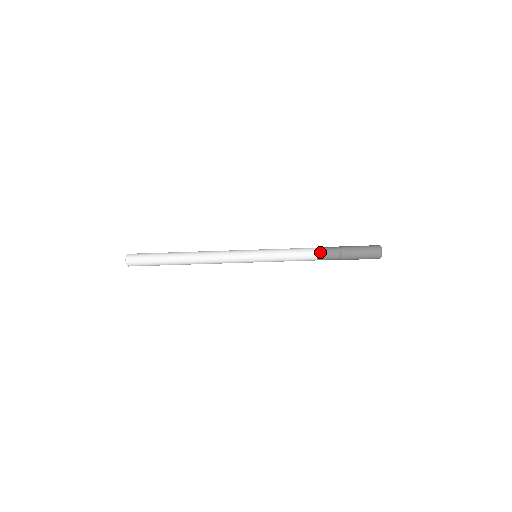
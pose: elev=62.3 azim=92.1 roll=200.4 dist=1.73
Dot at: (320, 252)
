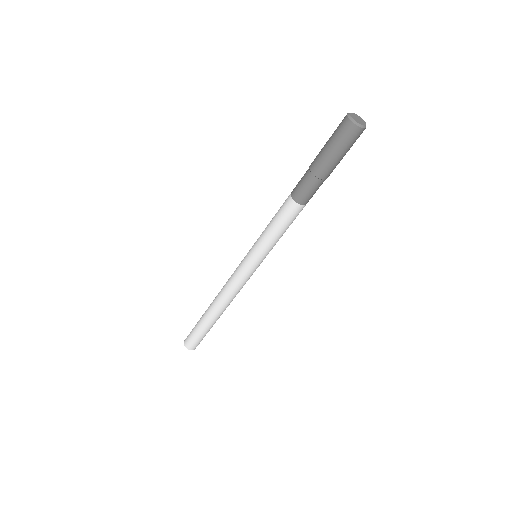
Dot at: (303, 202)
